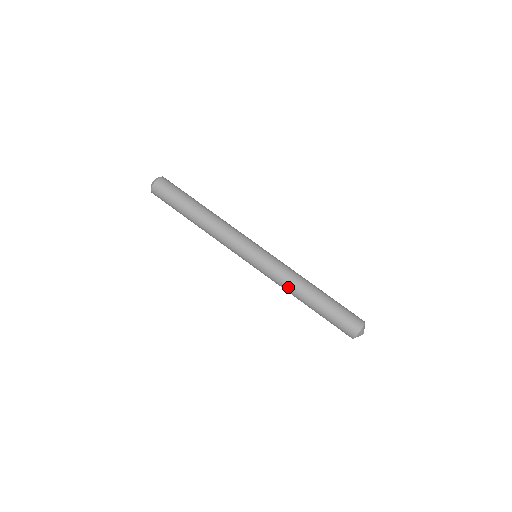
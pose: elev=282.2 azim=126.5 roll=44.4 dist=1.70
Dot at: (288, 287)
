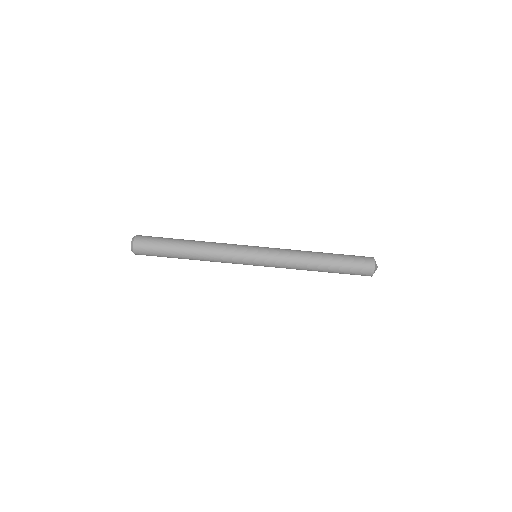
Dot at: (298, 262)
